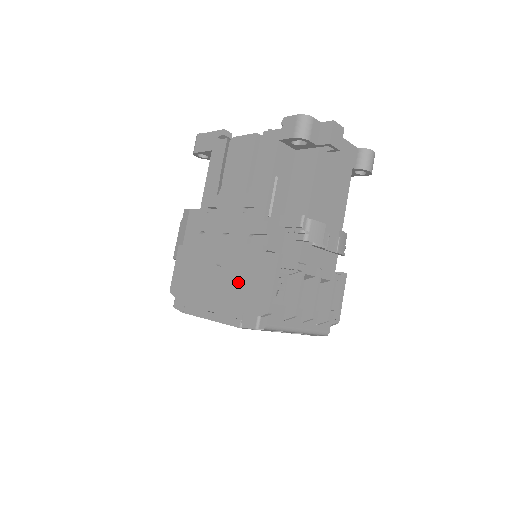
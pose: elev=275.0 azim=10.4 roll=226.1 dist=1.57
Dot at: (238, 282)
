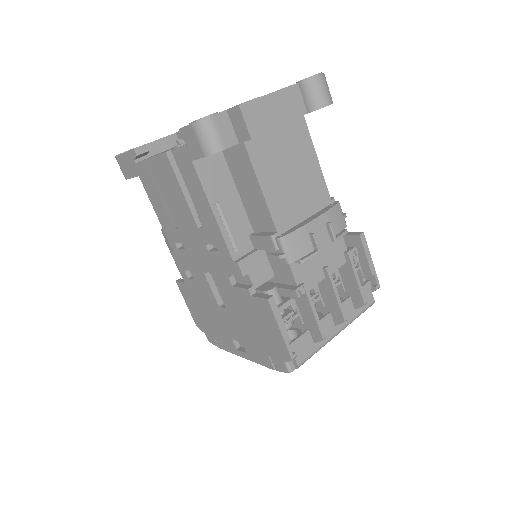
Dot at: (247, 326)
